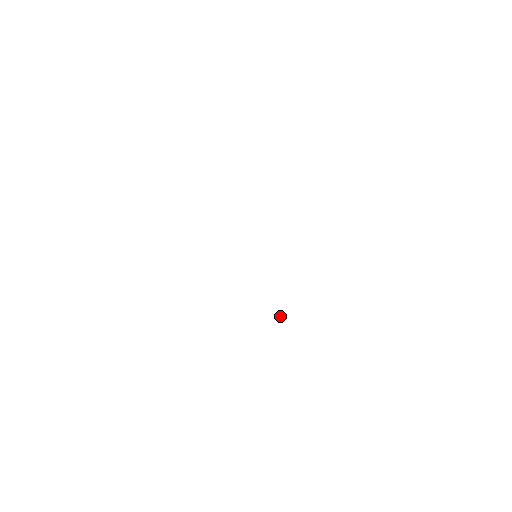
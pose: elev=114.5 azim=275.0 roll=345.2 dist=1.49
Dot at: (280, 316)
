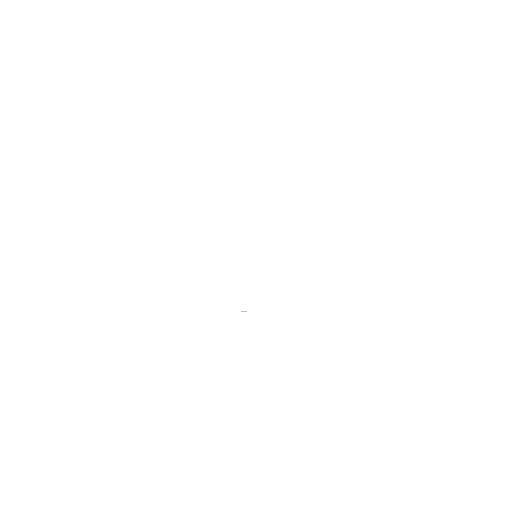
Dot at: (244, 311)
